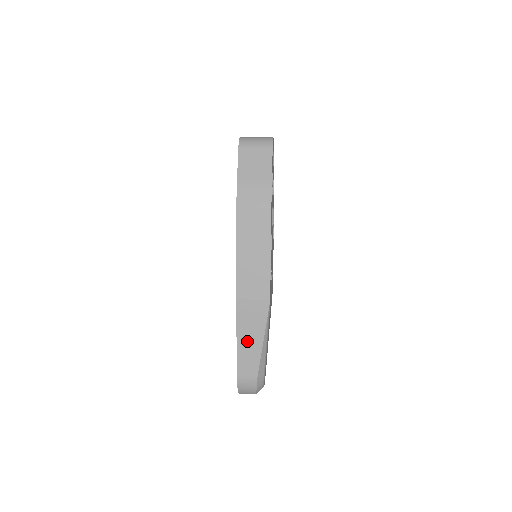
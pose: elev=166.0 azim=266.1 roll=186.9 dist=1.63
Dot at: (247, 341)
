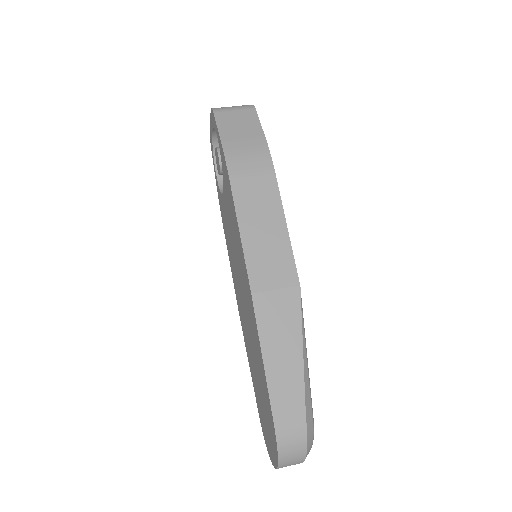
Dot at: (279, 359)
